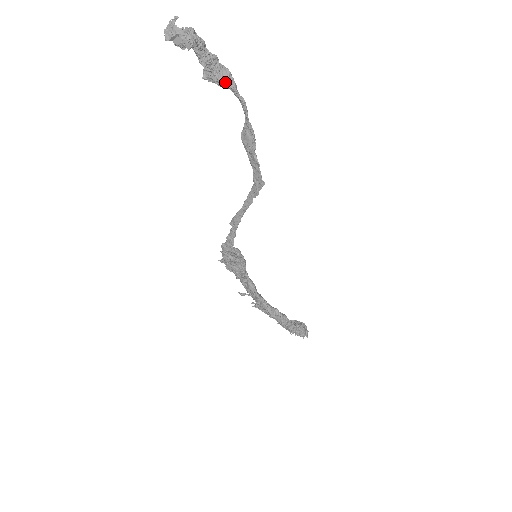
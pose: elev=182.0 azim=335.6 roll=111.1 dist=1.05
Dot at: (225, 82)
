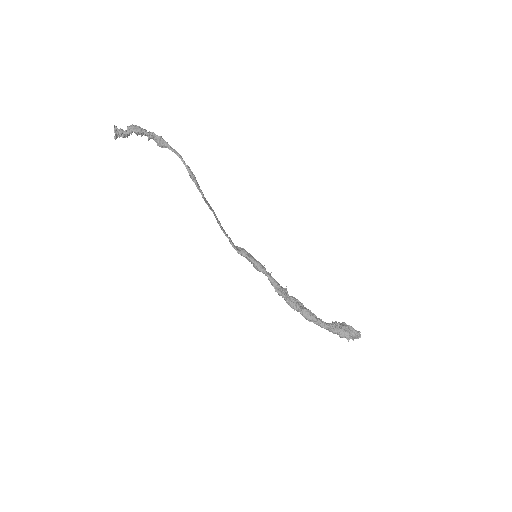
Dot at: (160, 145)
